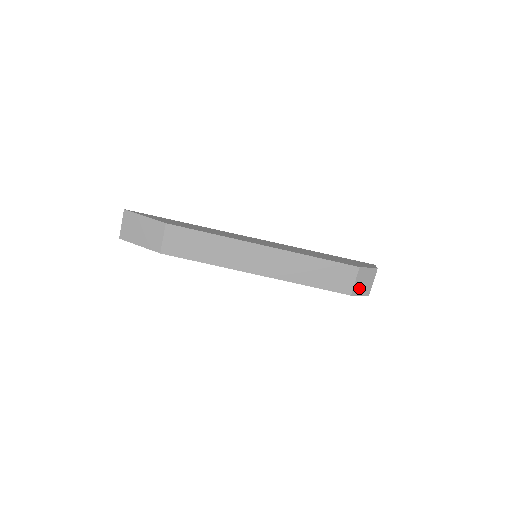
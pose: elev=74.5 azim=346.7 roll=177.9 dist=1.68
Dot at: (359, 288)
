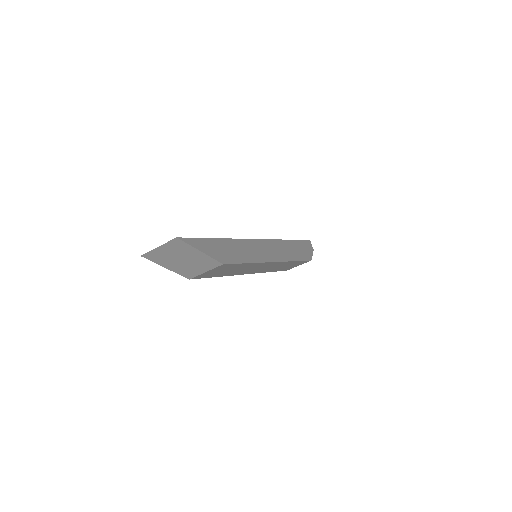
Dot at: occluded
